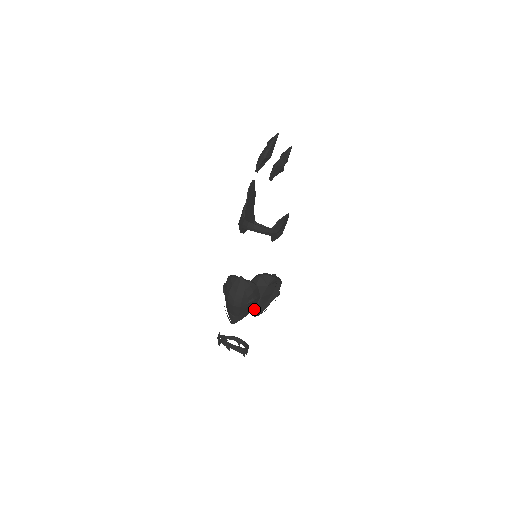
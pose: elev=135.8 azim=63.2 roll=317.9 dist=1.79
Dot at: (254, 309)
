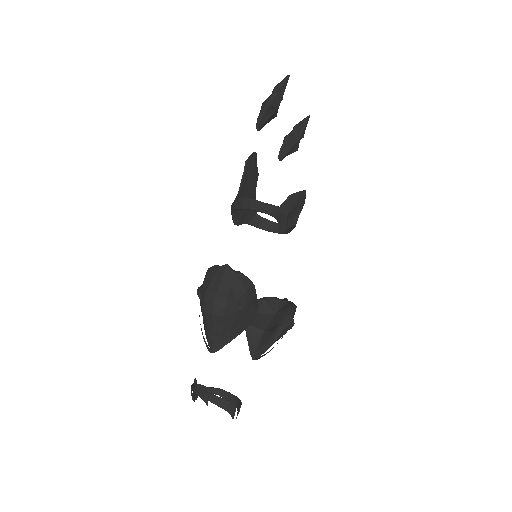
Dot at: (253, 347)
